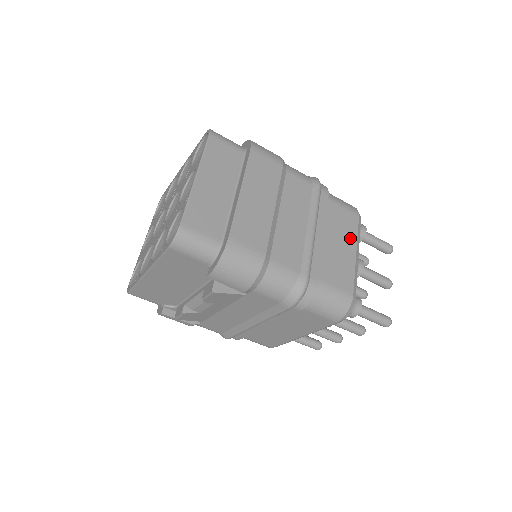
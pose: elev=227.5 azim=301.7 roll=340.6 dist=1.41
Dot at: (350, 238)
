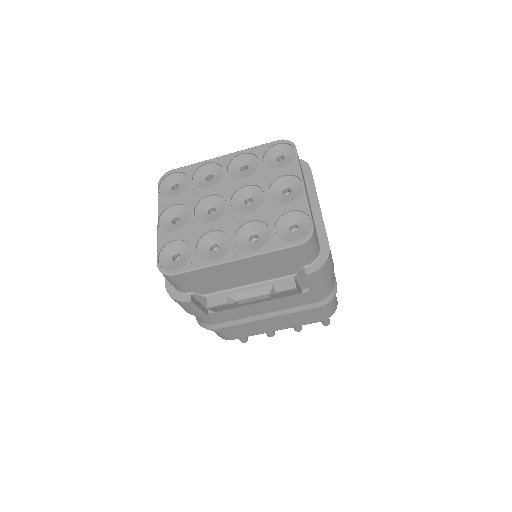
Dot at: occluded
